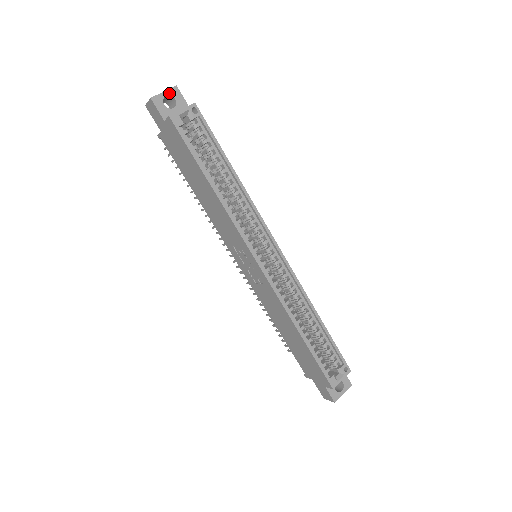
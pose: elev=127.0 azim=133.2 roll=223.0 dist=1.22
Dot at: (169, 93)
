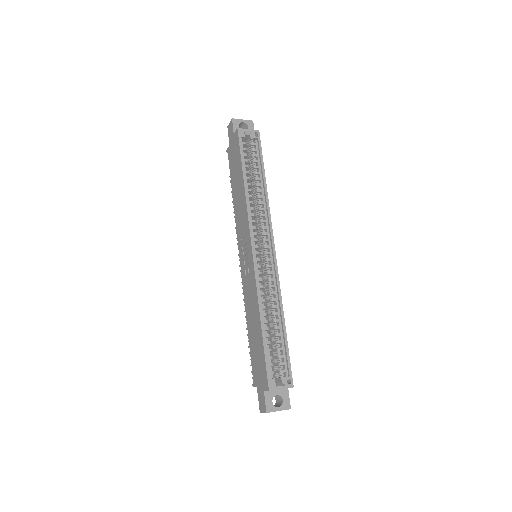
Dot at: (246, 122)
